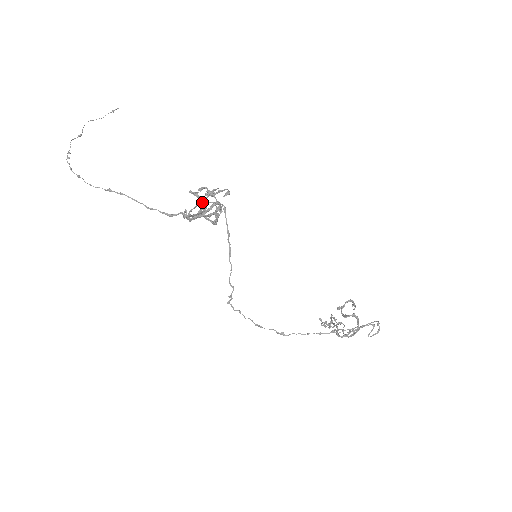
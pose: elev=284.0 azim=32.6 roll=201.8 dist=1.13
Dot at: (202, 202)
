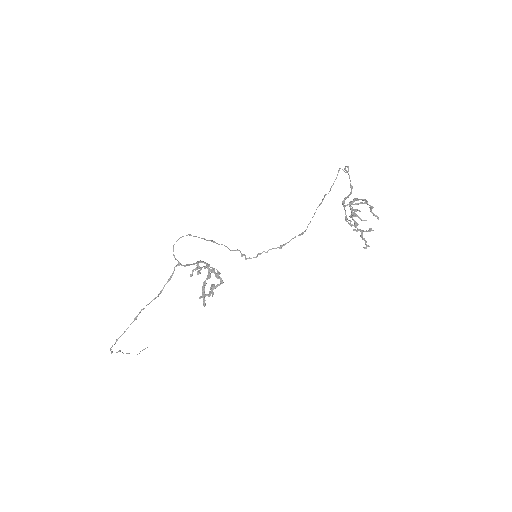
Dot at: (209, 292)
